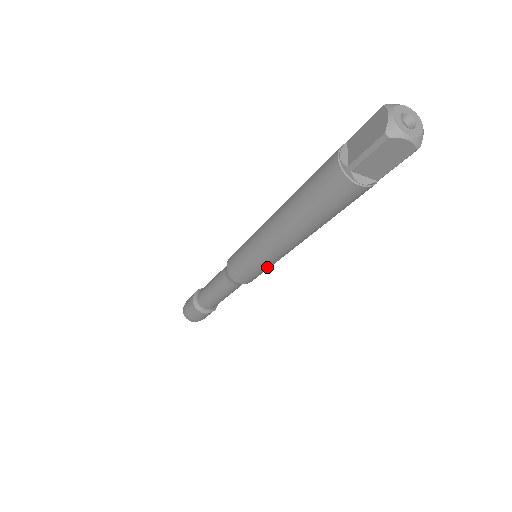
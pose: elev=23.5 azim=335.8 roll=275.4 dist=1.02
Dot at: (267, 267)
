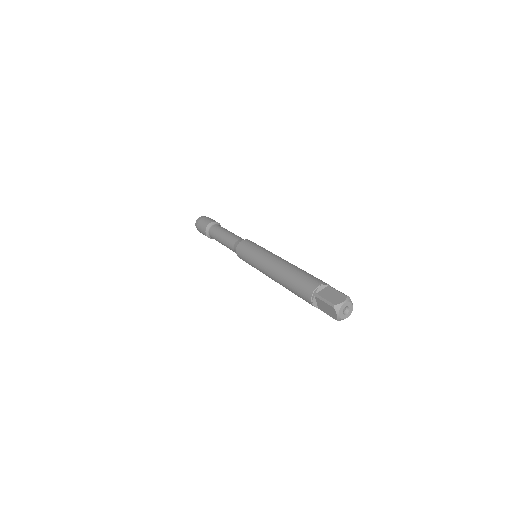
Dot at: occluded
